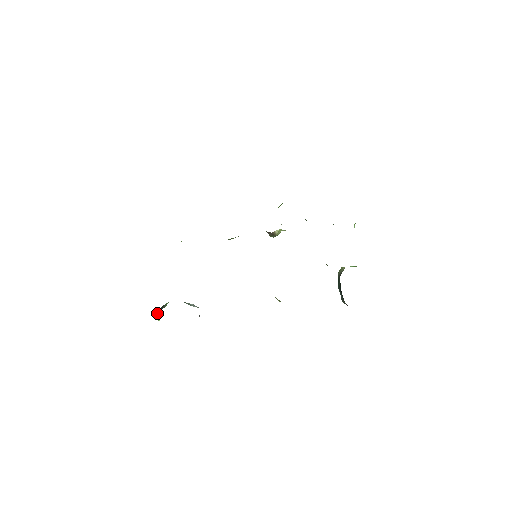
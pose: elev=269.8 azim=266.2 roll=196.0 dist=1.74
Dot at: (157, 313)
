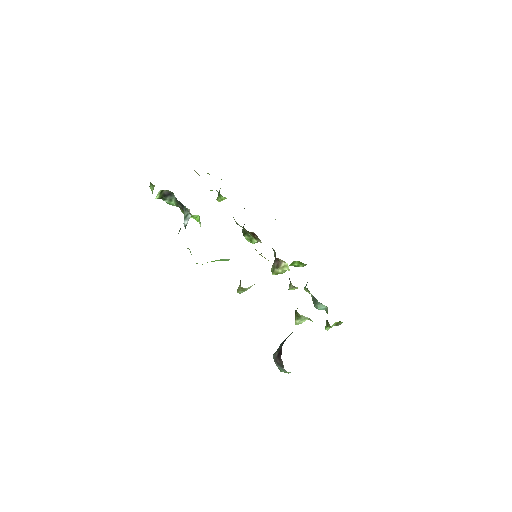
Dot at: (163, 191)
